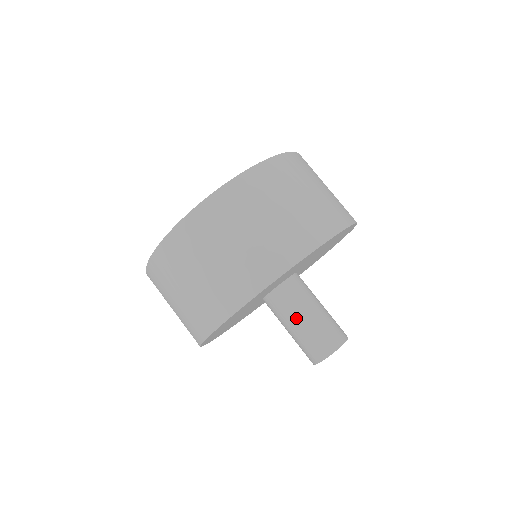
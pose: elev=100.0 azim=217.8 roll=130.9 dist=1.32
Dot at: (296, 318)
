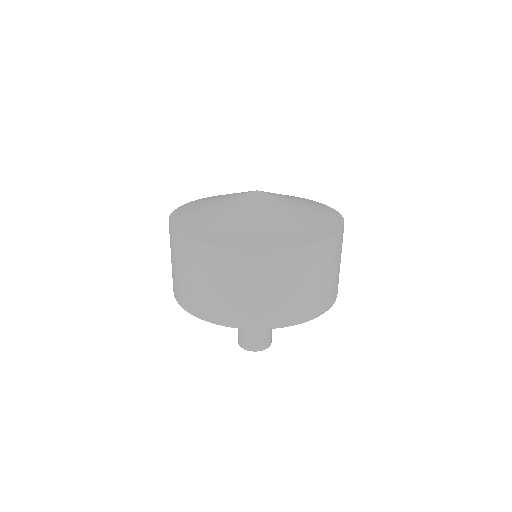
Dot at: occluded
